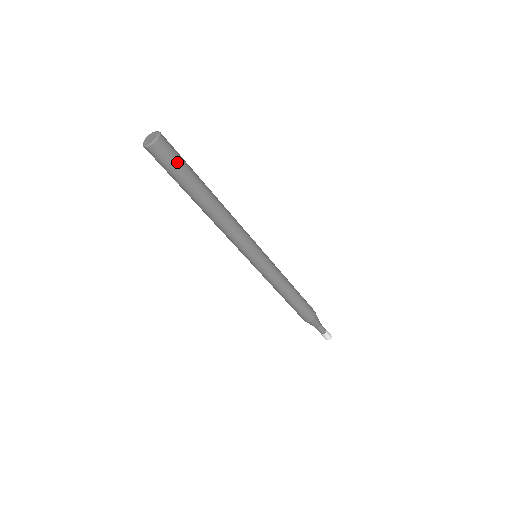
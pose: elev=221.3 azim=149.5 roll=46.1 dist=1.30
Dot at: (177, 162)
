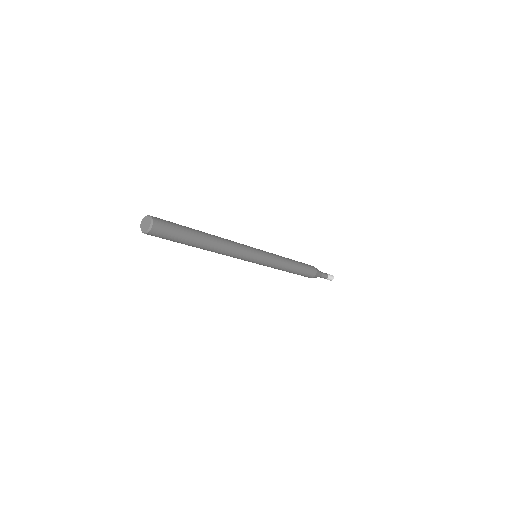
Dot at: (172, 235)
